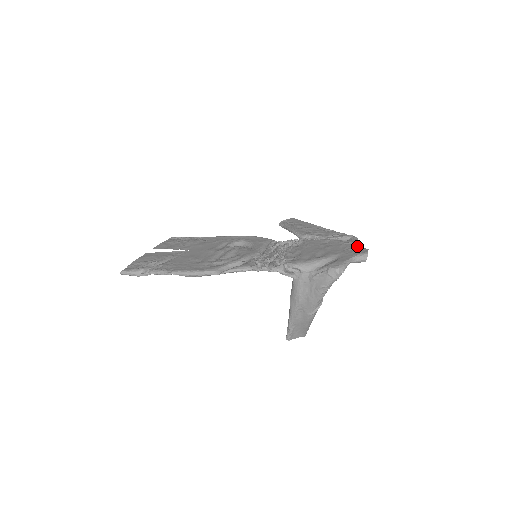
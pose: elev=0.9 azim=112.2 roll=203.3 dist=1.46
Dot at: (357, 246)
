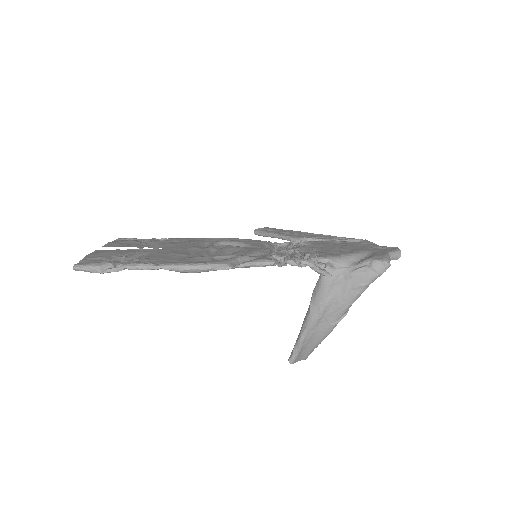
Dot at: occluded
